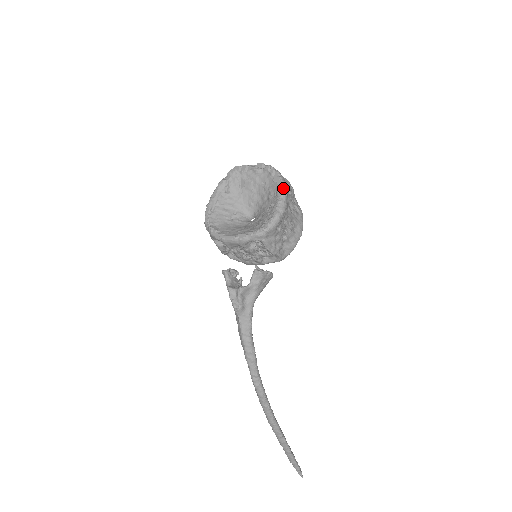
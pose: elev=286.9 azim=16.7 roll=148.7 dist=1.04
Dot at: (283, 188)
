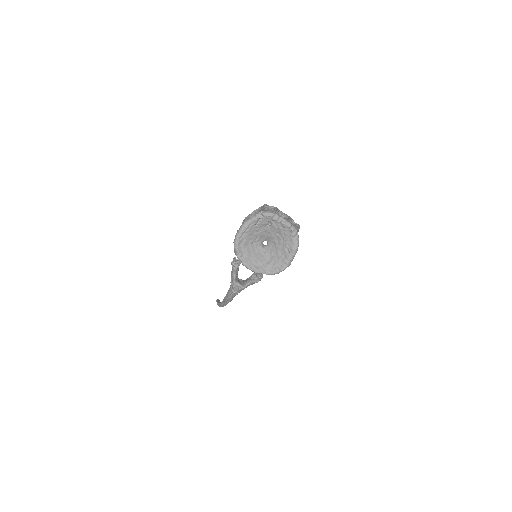
Dot at: (296, 251)
